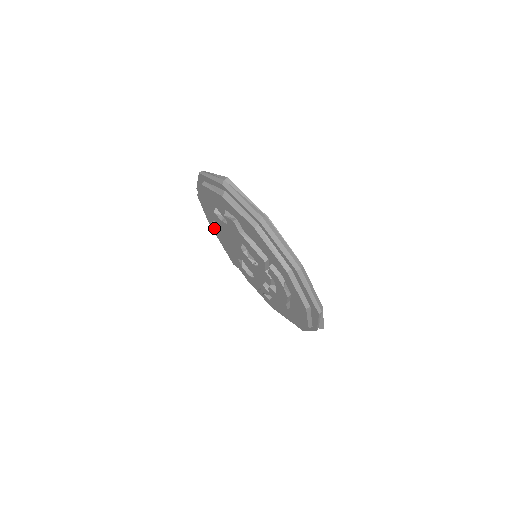
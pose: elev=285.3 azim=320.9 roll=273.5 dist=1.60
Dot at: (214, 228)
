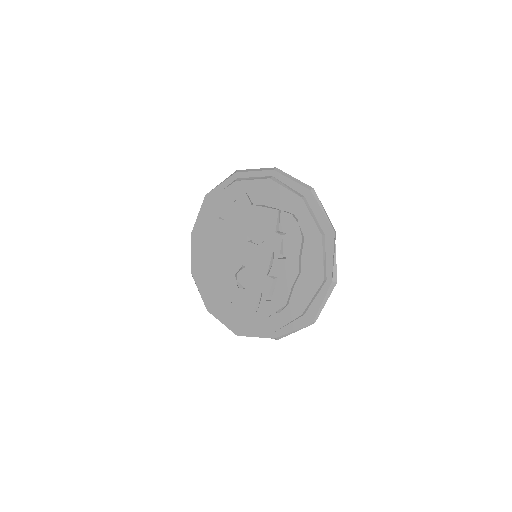
Dot at: (209, 258)
